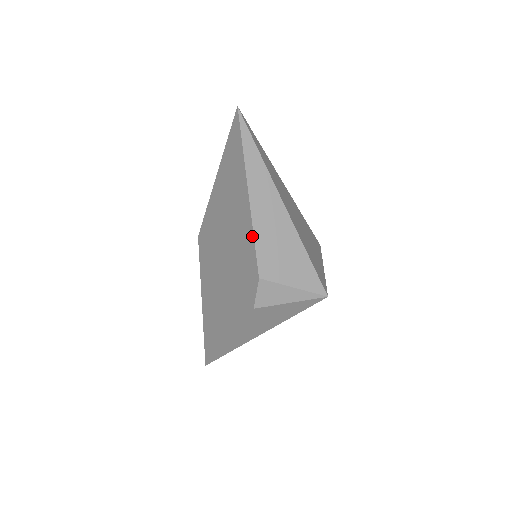
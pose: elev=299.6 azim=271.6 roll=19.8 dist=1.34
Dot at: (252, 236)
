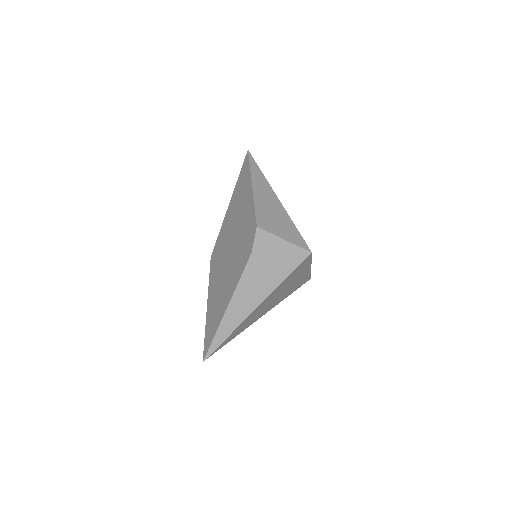
Dot at: (253, 206)
